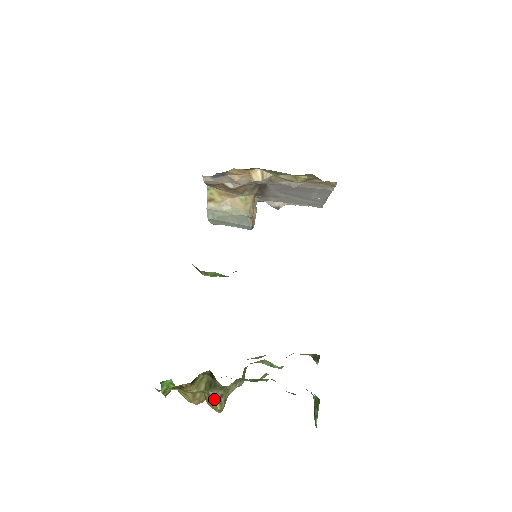
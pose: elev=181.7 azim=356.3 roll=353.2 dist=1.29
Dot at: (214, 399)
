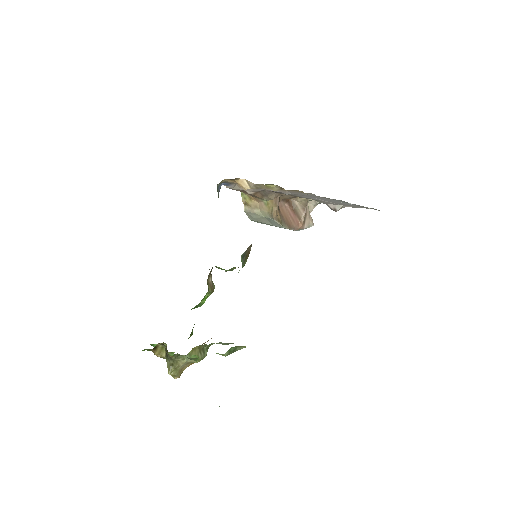
Dot at: (168, 366)
